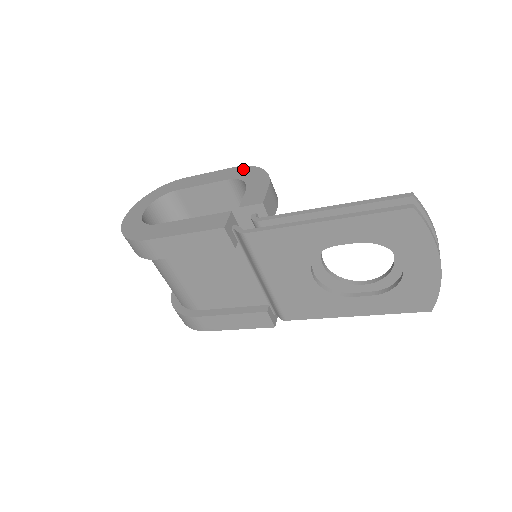
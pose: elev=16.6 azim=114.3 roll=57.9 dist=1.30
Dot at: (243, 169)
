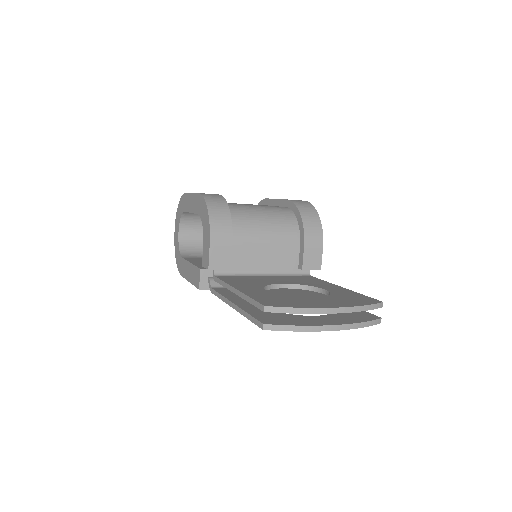
Dot at: (201, 202)
